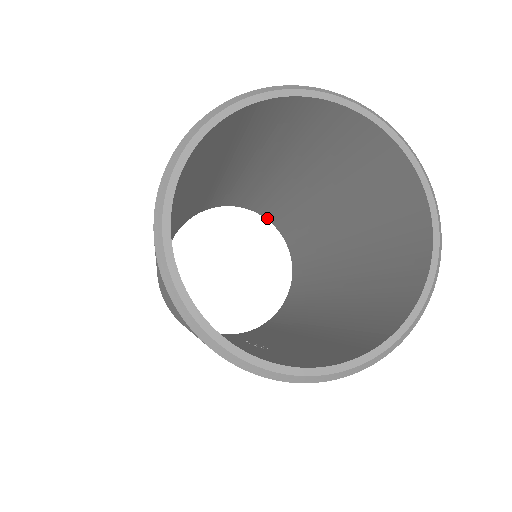
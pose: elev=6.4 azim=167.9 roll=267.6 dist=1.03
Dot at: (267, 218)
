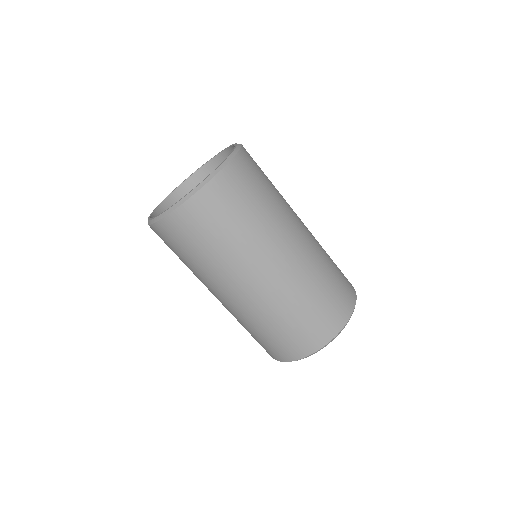
Dot at: occluded
